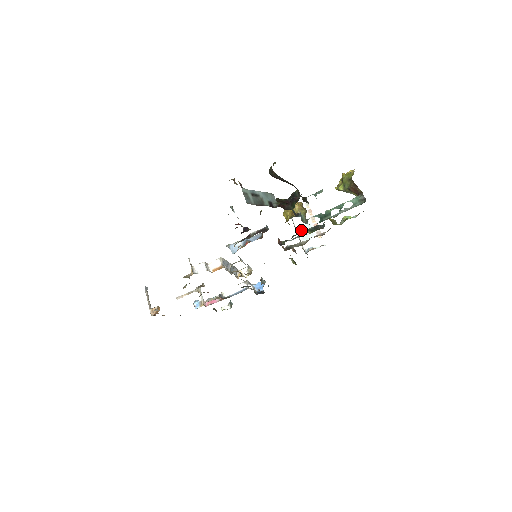
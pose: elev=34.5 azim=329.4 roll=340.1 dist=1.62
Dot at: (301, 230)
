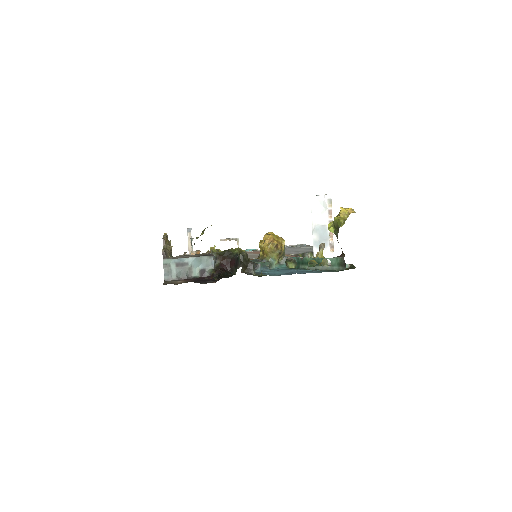
Dot at: (316, 233)
